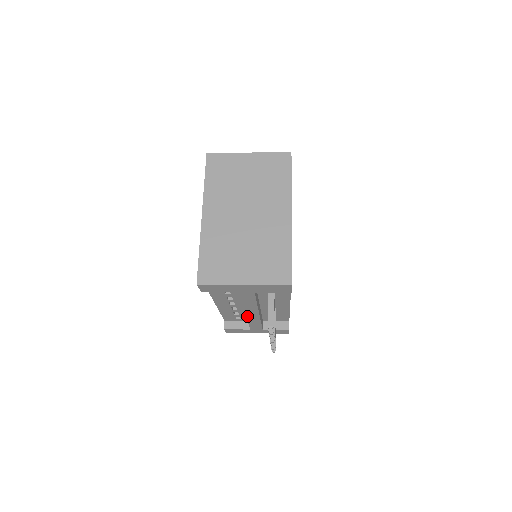
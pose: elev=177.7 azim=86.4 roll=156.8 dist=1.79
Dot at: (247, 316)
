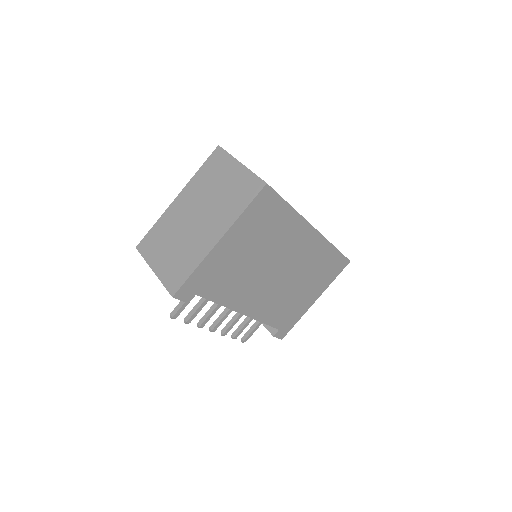
Dot at: occluded
